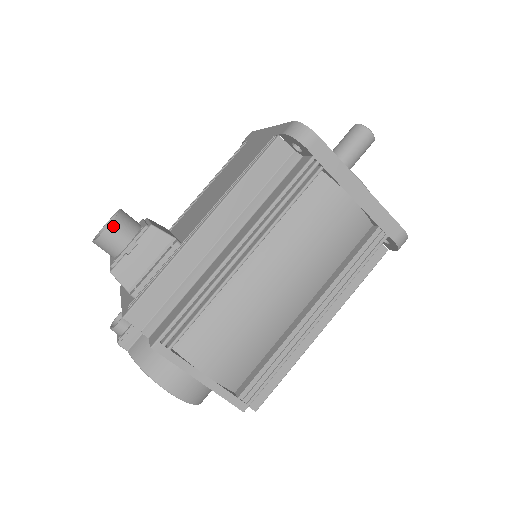
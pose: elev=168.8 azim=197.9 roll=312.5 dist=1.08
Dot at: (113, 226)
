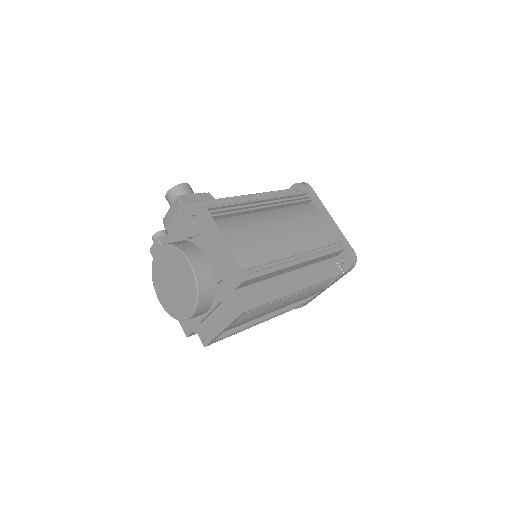
Dot at: (187, 185)
